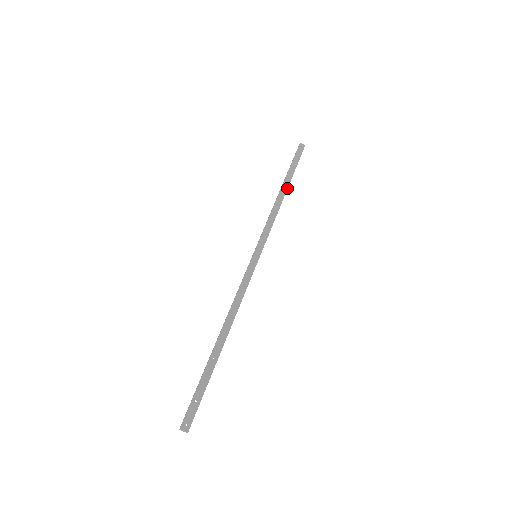
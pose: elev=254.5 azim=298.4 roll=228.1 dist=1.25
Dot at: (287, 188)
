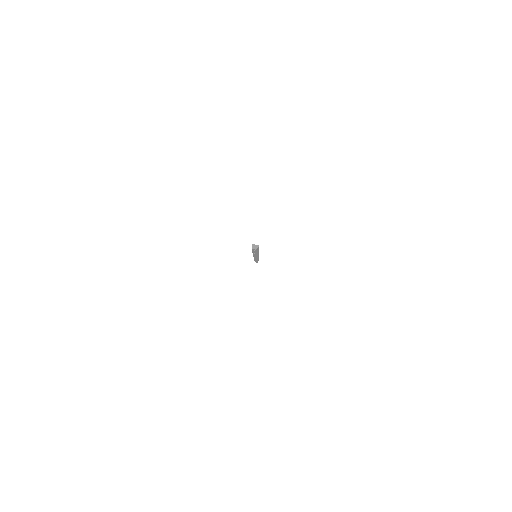
Dot at: occluded
